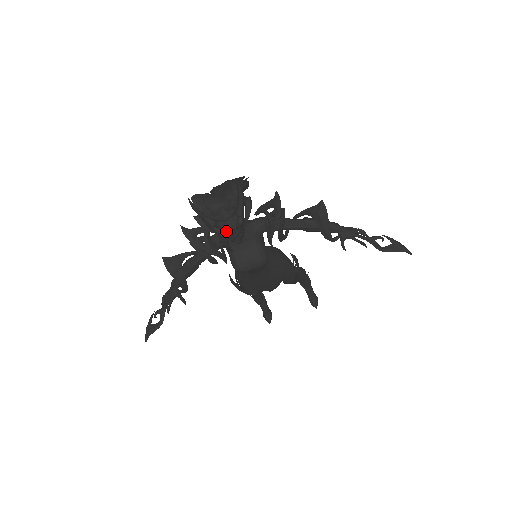
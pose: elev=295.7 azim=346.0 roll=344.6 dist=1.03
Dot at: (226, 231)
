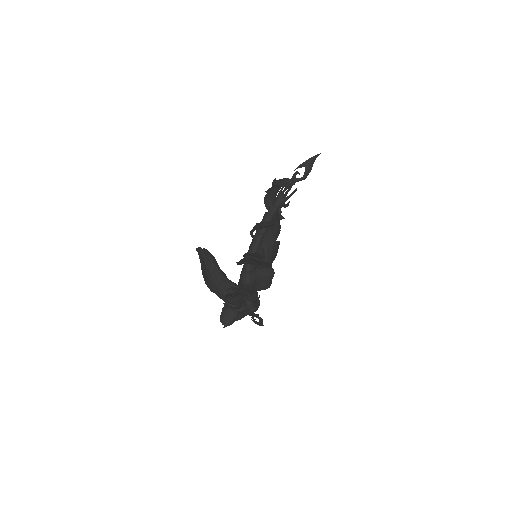
Dot at: (253, 310)
